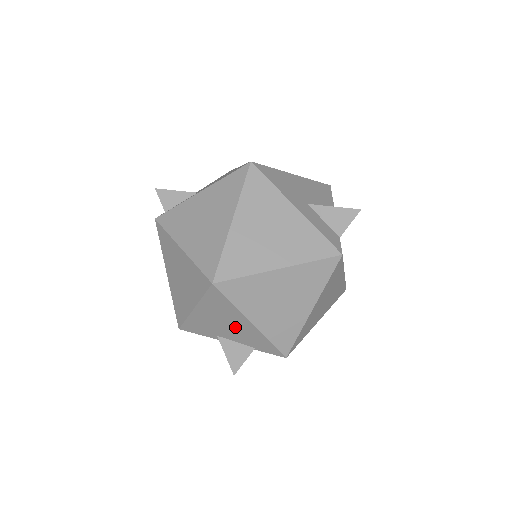
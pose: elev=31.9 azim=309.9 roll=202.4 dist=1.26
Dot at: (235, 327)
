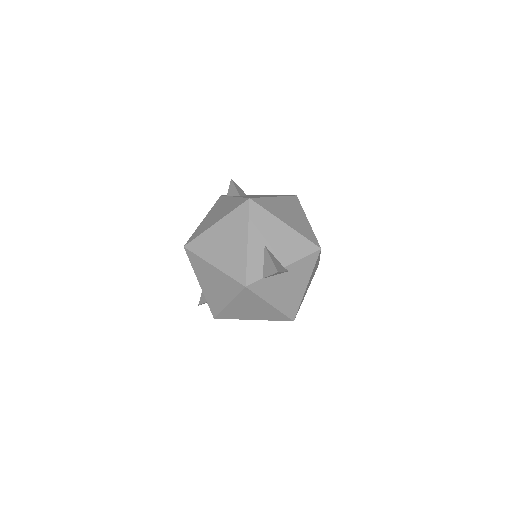
Dot at: occluded
